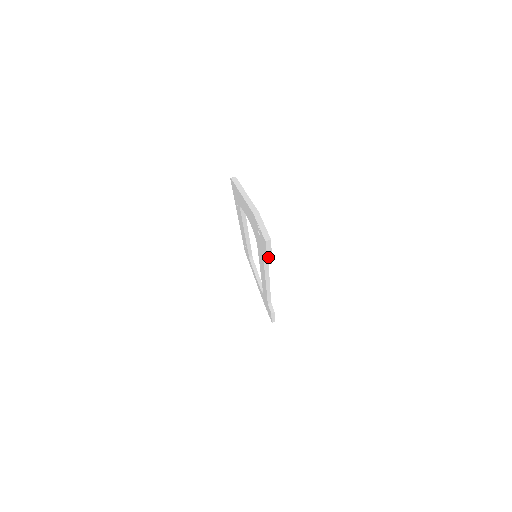
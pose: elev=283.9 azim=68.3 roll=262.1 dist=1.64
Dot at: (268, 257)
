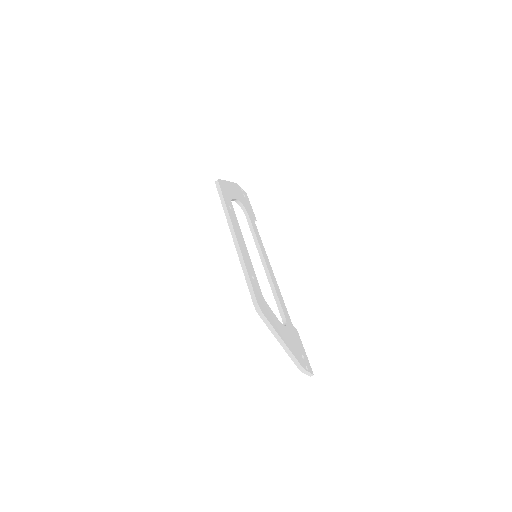
Dot at: occluded
